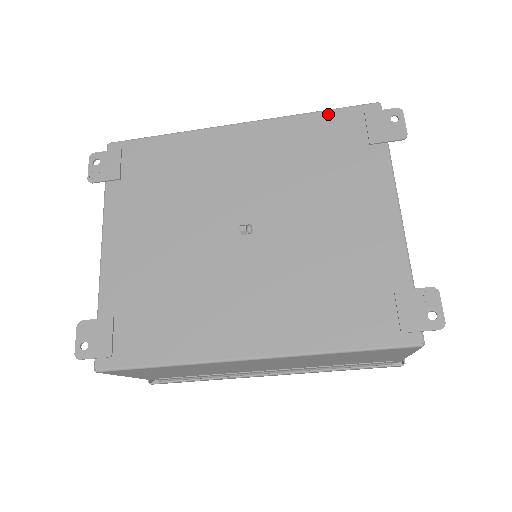
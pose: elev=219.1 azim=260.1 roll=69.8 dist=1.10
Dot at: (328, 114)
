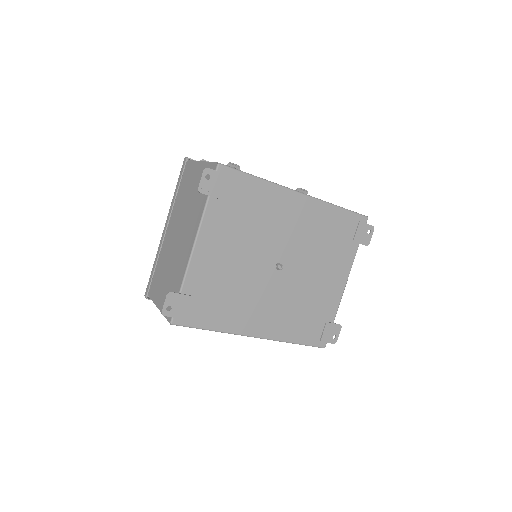
Dot at: (345, 212)
